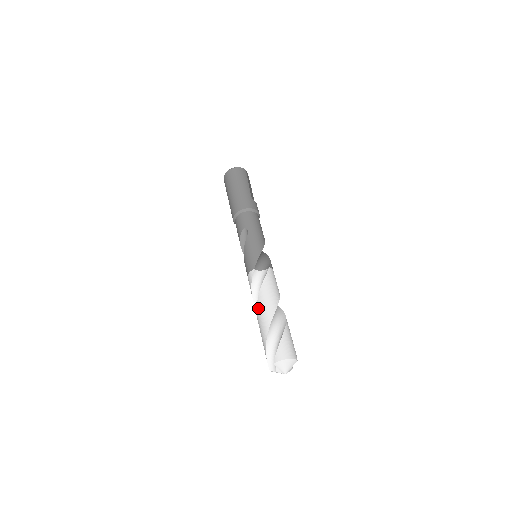
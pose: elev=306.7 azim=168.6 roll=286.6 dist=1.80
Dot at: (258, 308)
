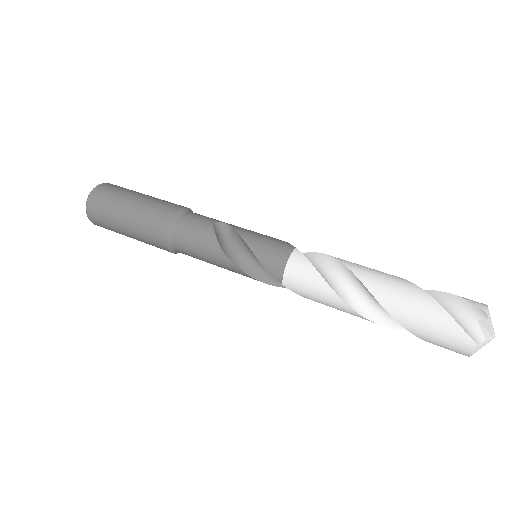
Dot at: (366, 277)
